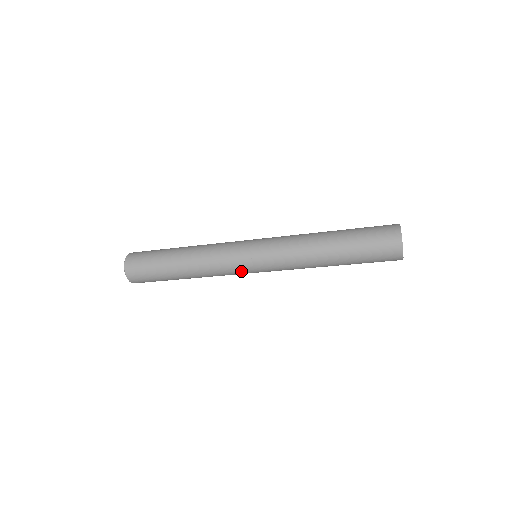
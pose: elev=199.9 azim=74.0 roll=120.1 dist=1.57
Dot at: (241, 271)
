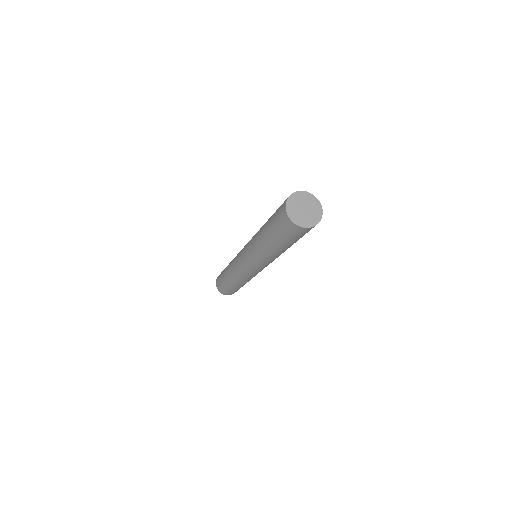
Dot at: (249, 273)
